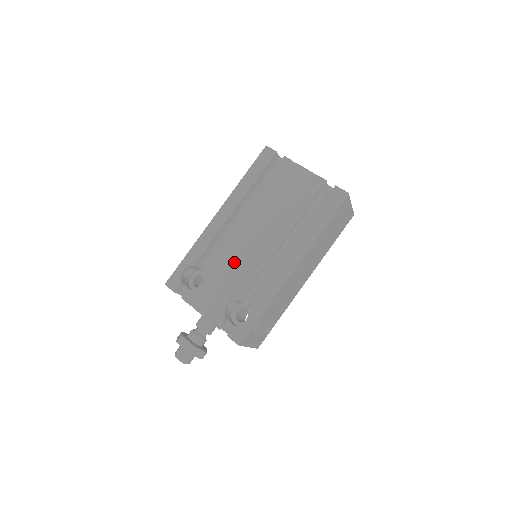
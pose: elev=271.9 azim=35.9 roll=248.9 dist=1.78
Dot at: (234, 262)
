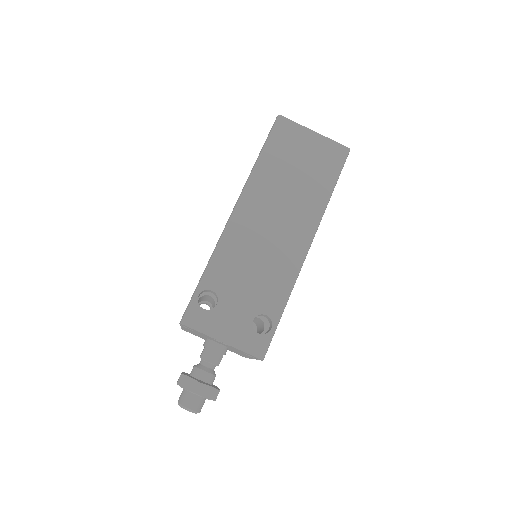
Dot at: occluded
